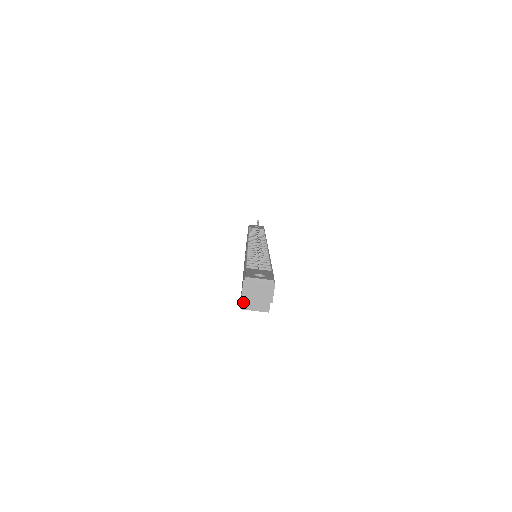
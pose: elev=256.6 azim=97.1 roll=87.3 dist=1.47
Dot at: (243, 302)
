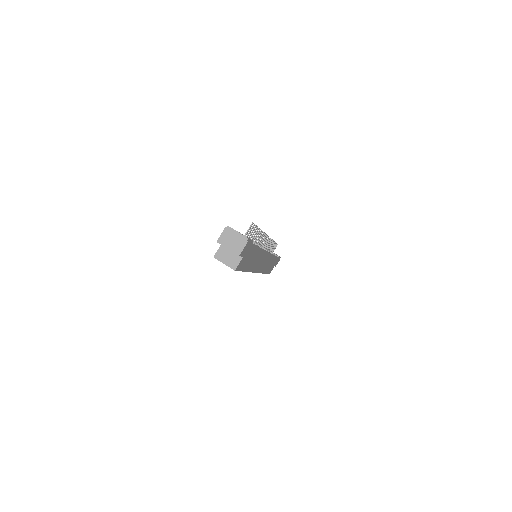
Dot at: (219, 252)
